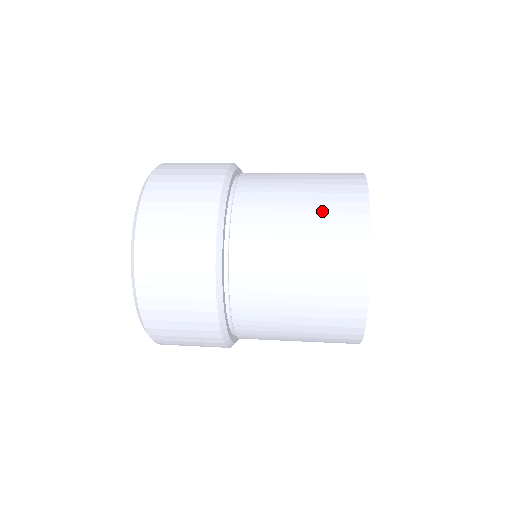
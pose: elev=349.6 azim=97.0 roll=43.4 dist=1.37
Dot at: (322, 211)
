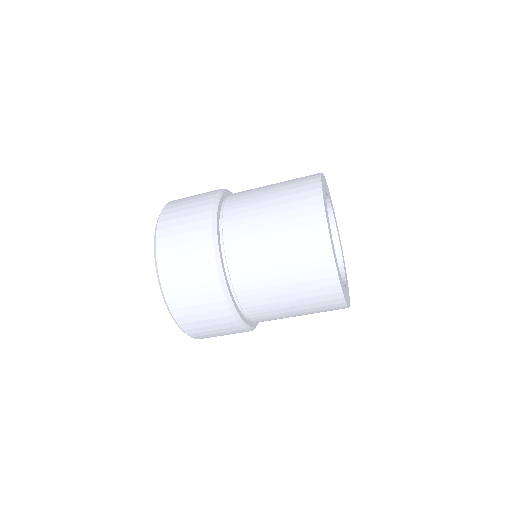
Dot at: (288, 184)
